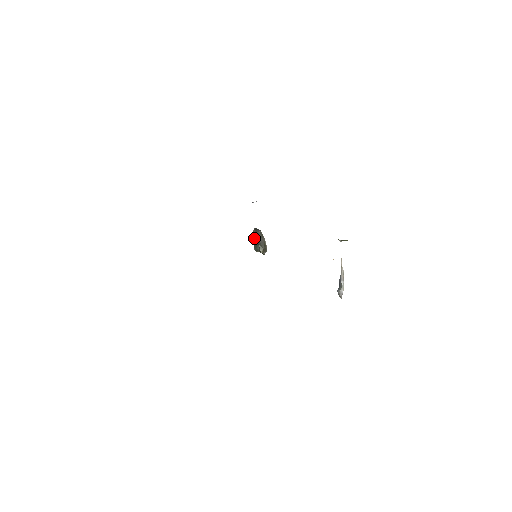
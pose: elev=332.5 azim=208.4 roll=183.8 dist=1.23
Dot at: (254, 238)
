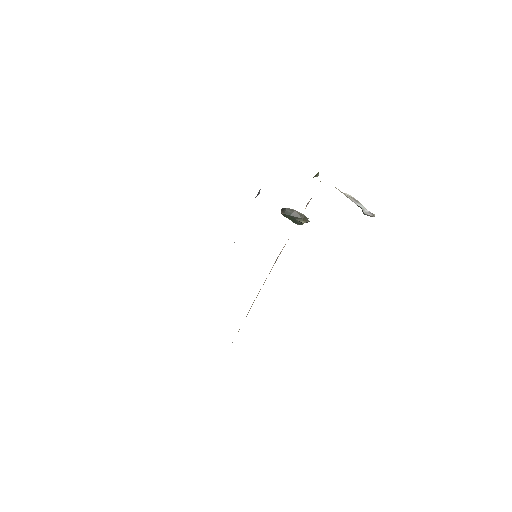
Dot at: (288, 218)
